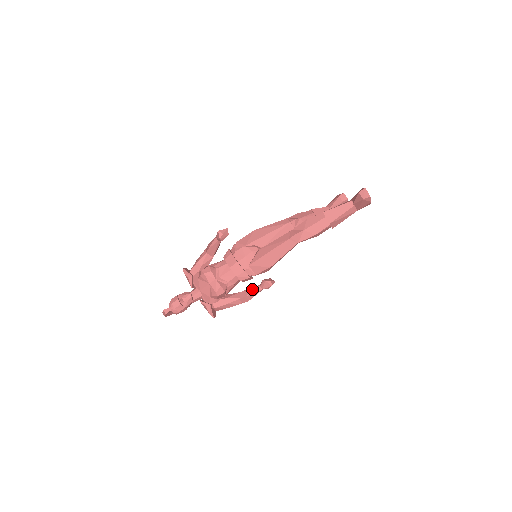
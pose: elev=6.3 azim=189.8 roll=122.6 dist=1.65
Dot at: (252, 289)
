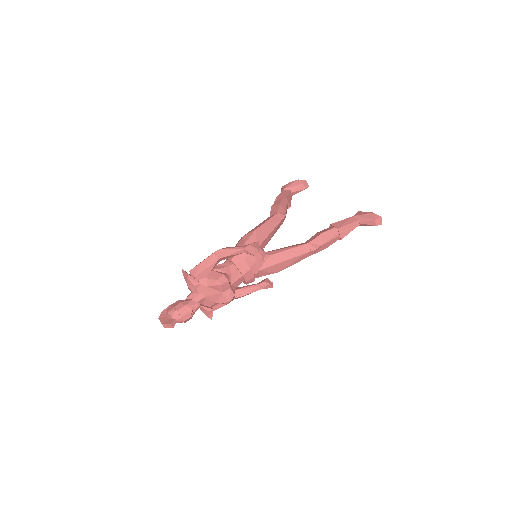
Dot at: (250, 289)
